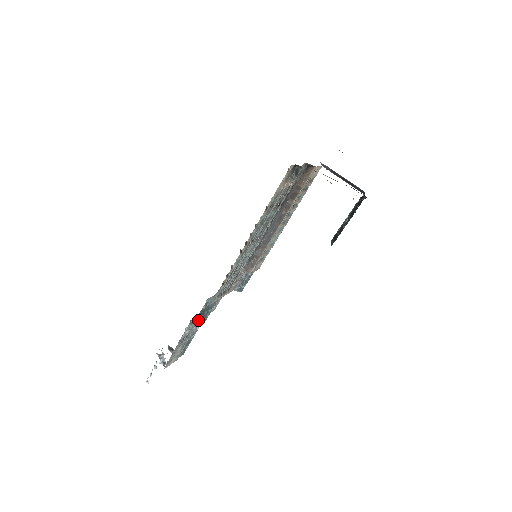
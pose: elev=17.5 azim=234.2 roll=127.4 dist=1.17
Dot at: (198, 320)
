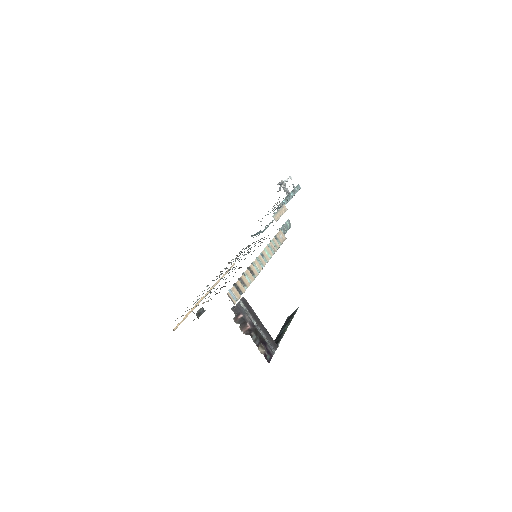
Dot at: occluded
